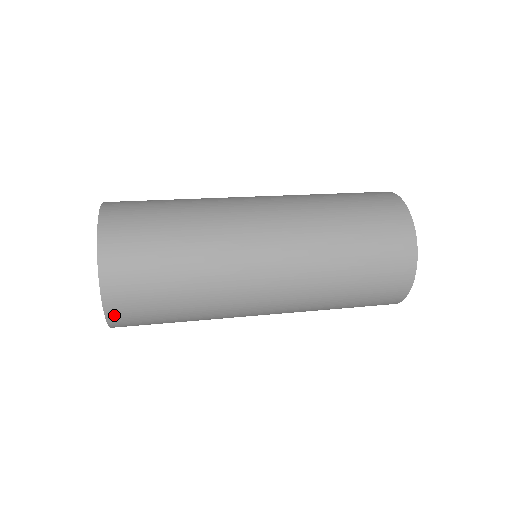
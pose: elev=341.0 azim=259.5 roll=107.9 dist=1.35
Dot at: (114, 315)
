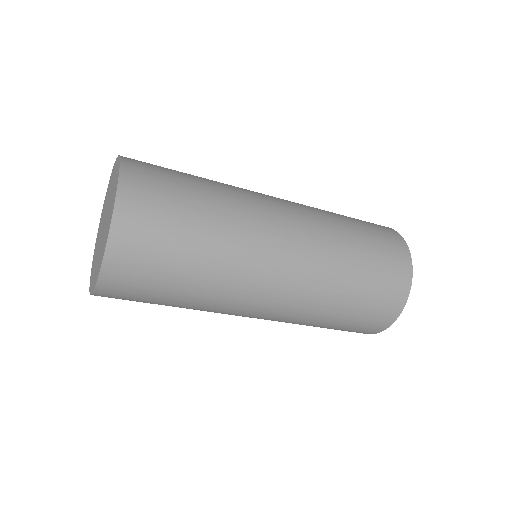
Dot at: (129, 182)
